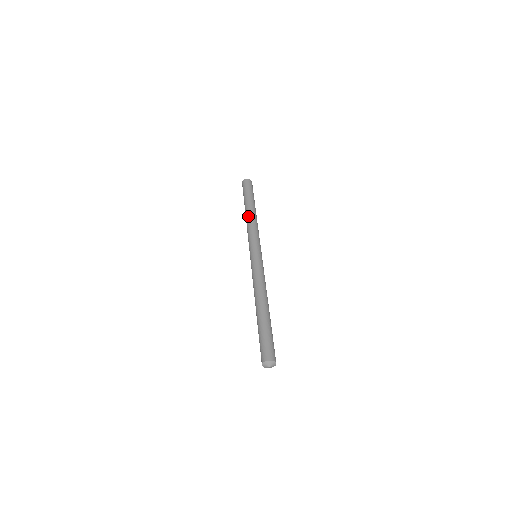
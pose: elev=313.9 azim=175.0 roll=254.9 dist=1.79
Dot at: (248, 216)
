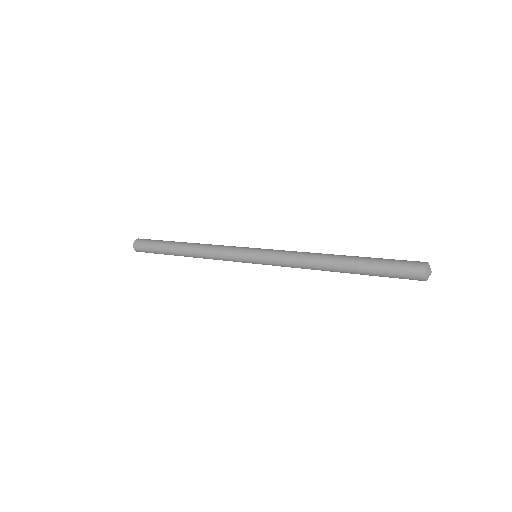
Dot at: (199, 243)
